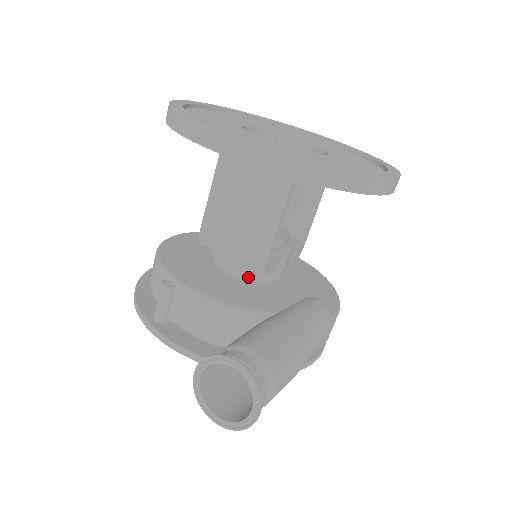
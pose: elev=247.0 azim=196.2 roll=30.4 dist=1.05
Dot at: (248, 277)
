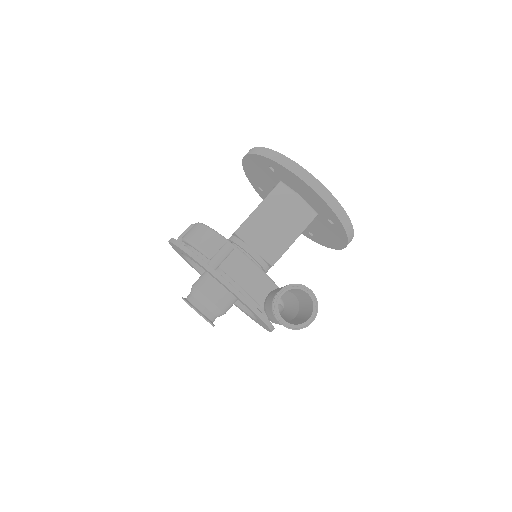
Dot at: occluded
